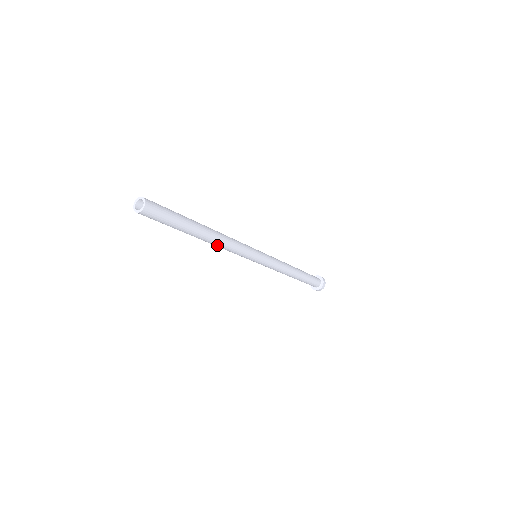
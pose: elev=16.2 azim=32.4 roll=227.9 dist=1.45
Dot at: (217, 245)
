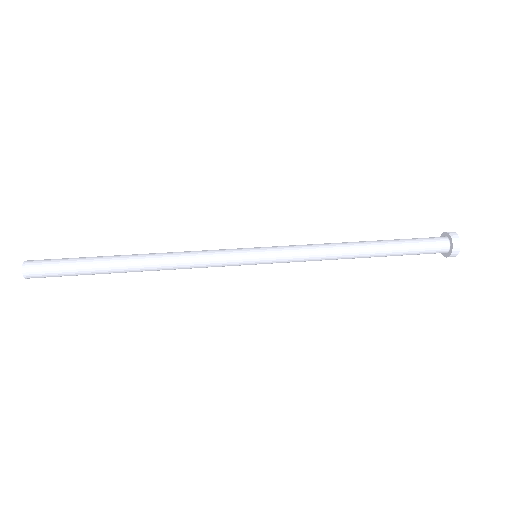
Dot at: (165, 269)
